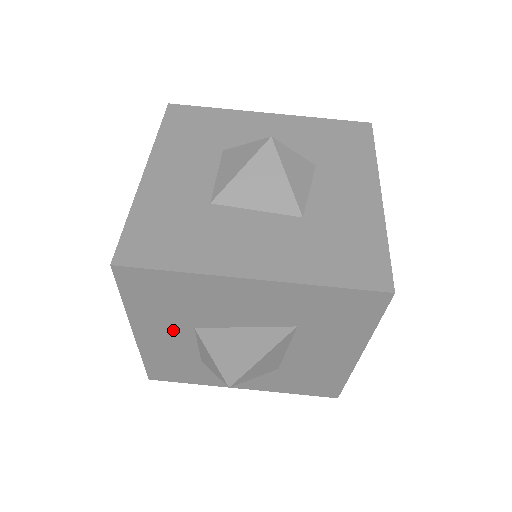
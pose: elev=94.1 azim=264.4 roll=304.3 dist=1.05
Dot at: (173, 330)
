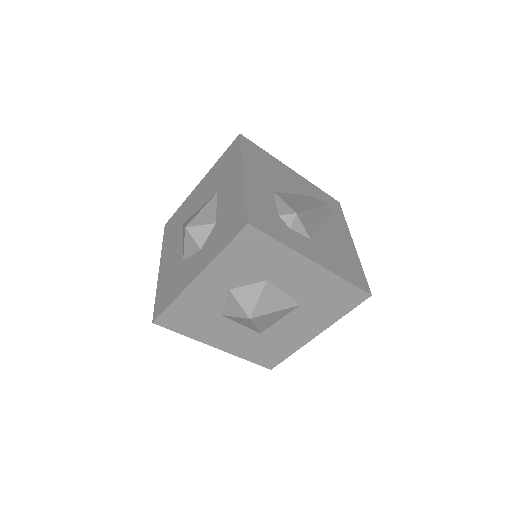
Dot at: occluded
